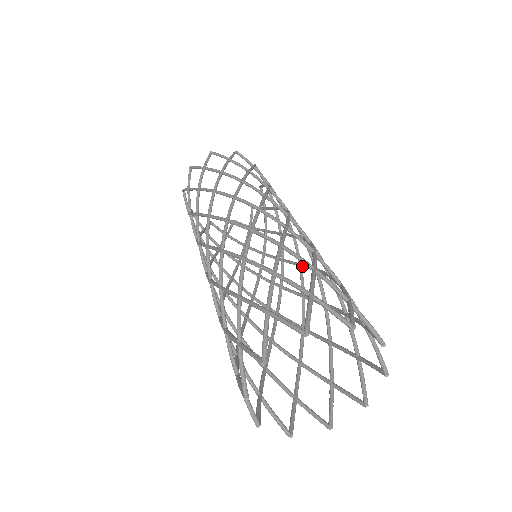
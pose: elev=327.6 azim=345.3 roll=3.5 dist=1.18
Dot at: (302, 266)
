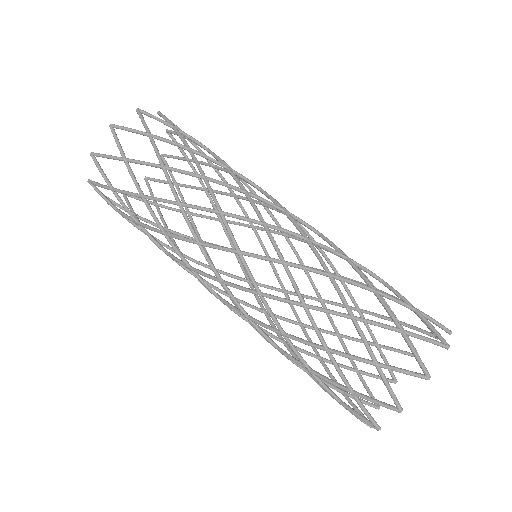
Dot at: (296, 221)
